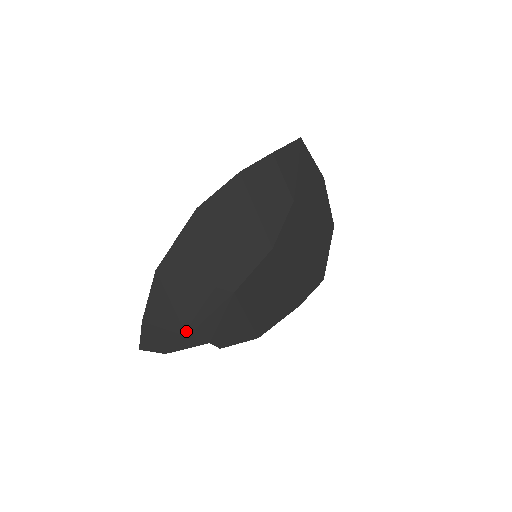
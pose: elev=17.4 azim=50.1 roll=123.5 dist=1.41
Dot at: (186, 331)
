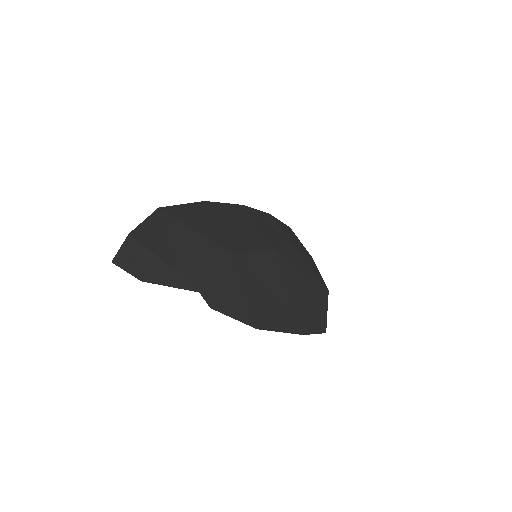
Dot at: (175, 266)
